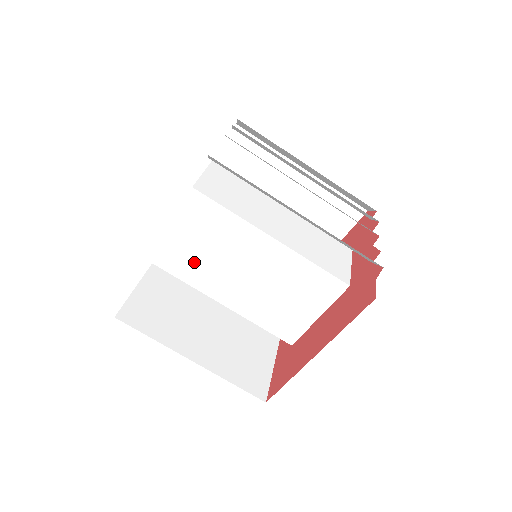
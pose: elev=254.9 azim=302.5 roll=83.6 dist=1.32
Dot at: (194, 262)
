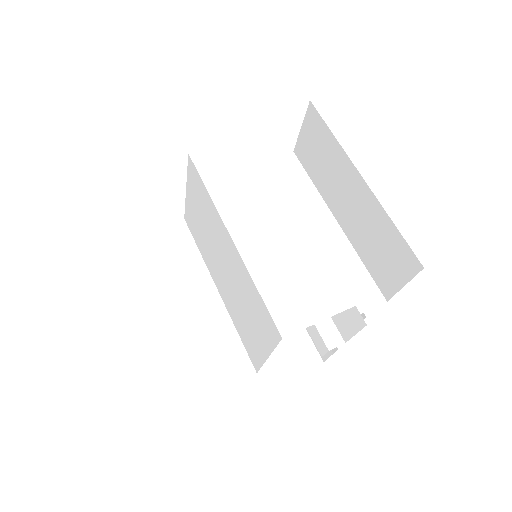
Dot at: (200, 233)
